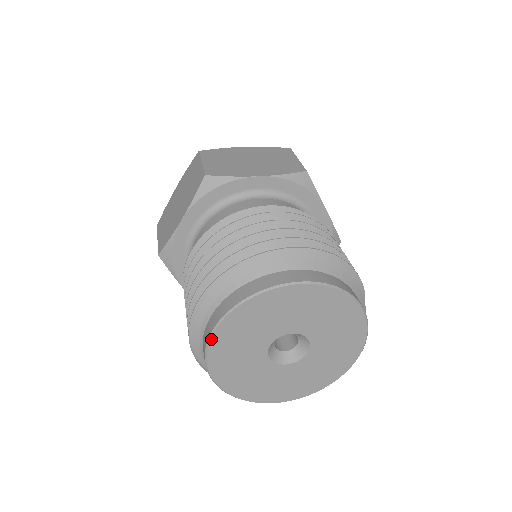
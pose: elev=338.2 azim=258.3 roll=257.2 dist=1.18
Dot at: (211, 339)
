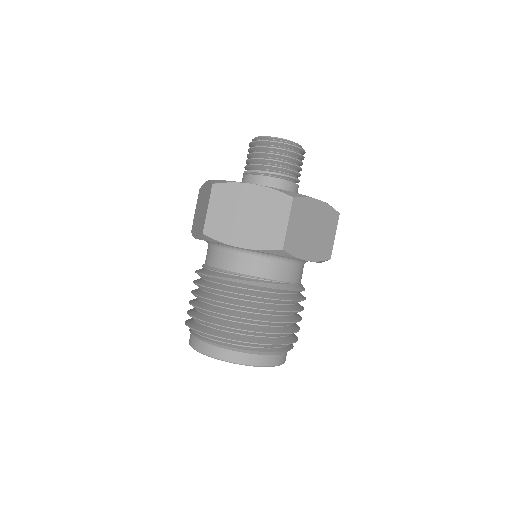
Dot at: occluded
